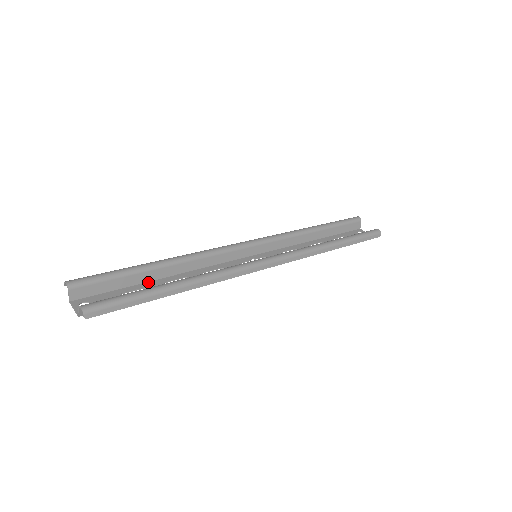
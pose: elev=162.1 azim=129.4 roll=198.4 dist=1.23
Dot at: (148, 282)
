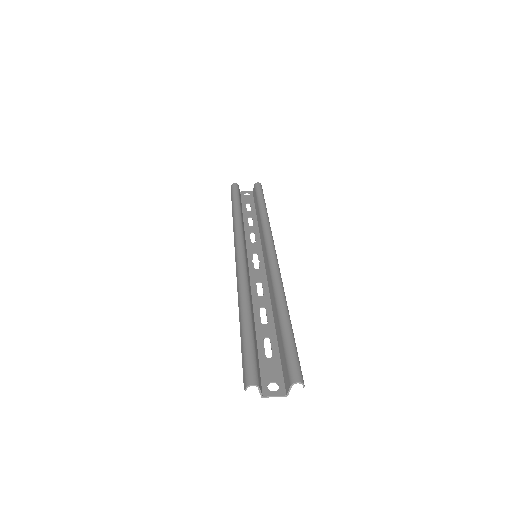
Dot at: (256, 334)
